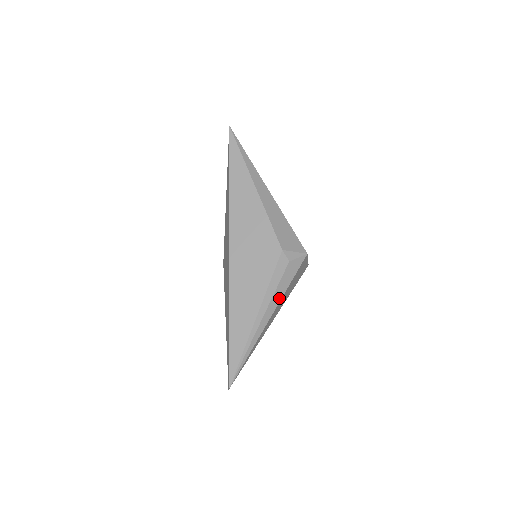
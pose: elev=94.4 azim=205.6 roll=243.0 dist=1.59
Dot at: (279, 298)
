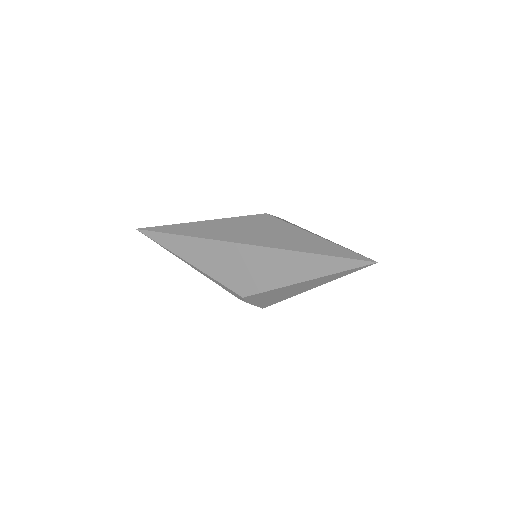
Dot at: occluded
